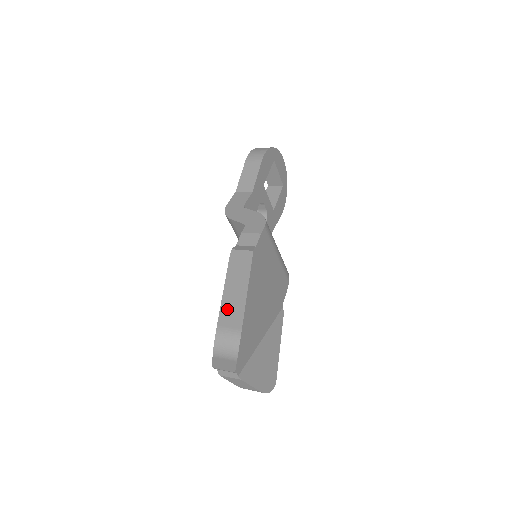
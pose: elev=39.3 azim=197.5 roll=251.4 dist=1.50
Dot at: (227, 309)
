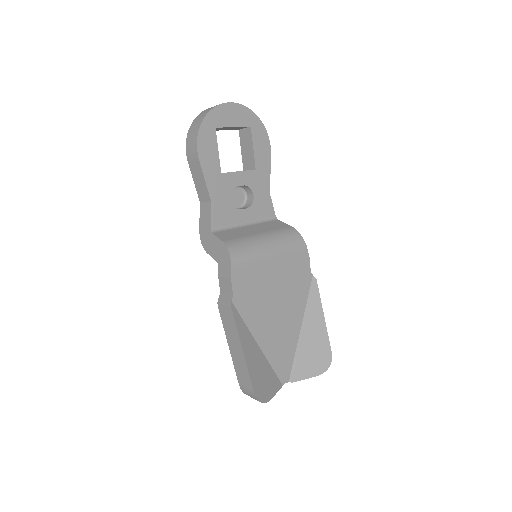
Dot at: (238, 369)
